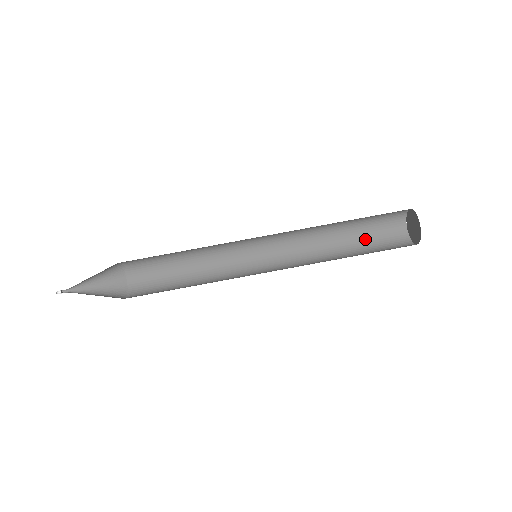
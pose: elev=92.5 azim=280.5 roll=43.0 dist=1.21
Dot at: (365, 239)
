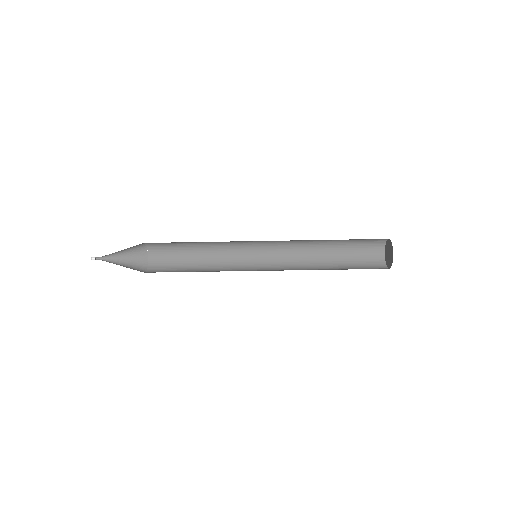
Dot at: (350, 240)
